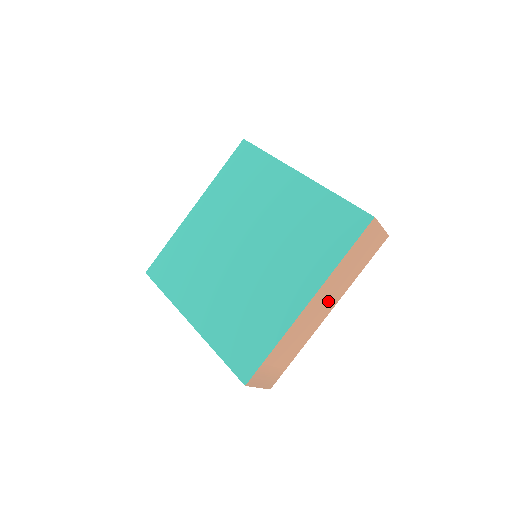
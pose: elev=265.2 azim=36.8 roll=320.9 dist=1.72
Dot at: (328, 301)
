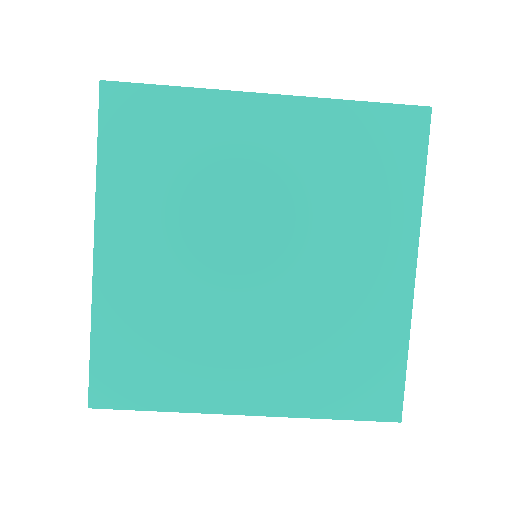
Dot at: occluded
